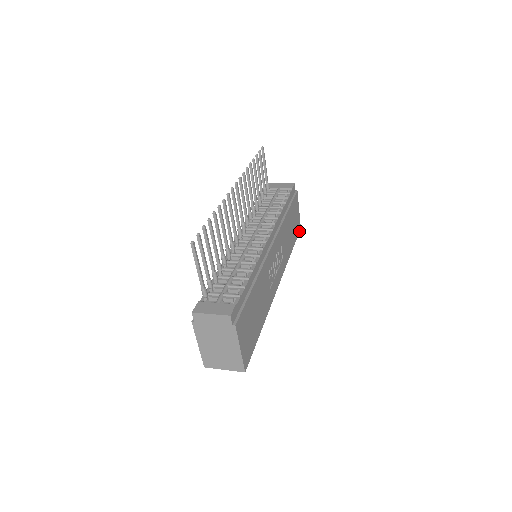
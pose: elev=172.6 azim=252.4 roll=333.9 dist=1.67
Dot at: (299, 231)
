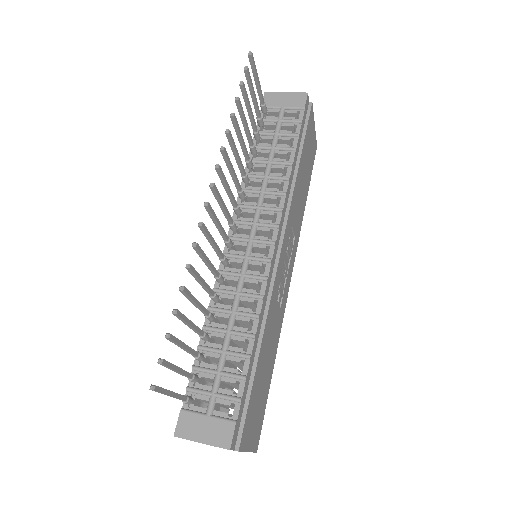
Dot at: (315, 154)
